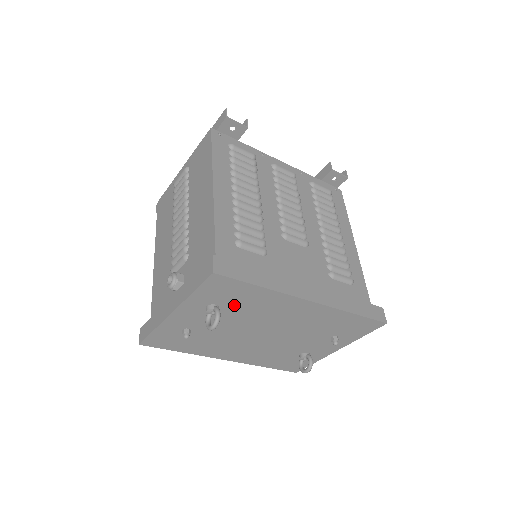
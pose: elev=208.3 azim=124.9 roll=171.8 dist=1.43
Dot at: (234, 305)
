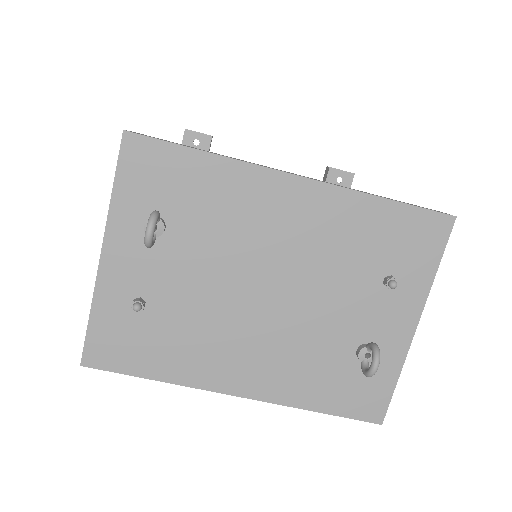
Dot at: (185, 212)
